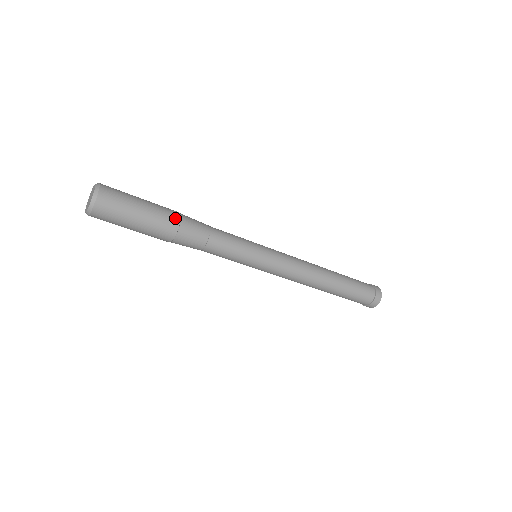
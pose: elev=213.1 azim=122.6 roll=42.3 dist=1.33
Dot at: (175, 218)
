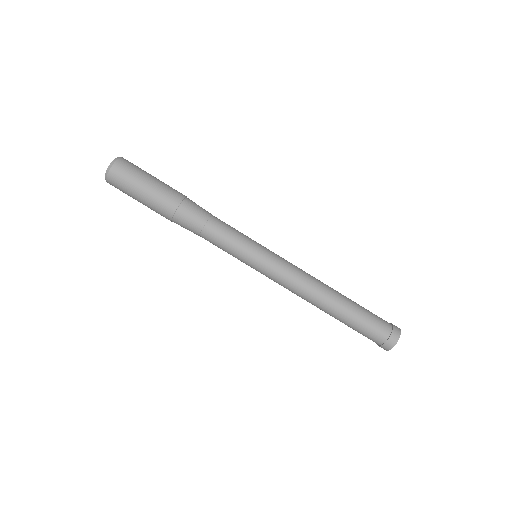
Dot at: occluded
